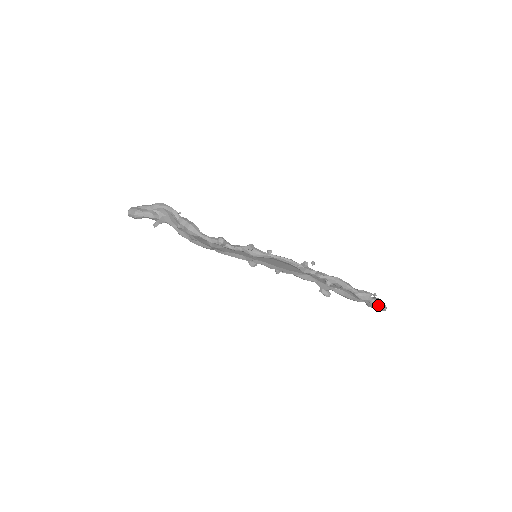
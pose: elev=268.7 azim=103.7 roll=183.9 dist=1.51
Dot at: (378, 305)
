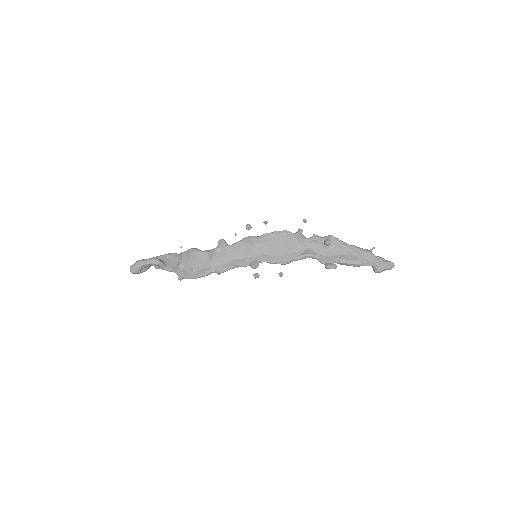
Dot at: (384, 260)
